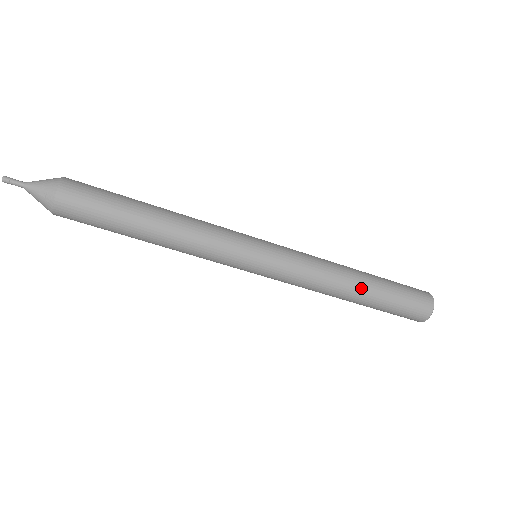
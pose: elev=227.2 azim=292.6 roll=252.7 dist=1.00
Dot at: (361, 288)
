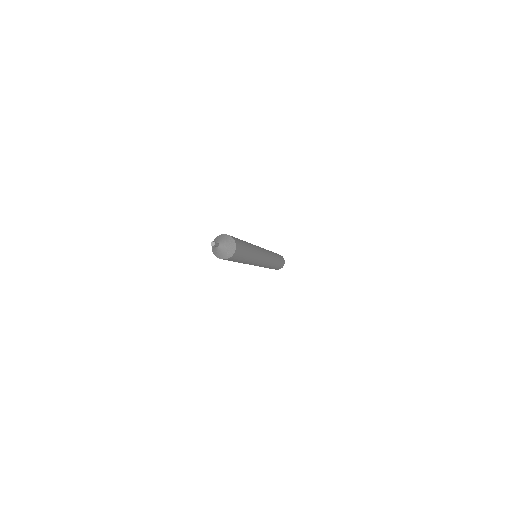
Dot at: (275, 265)
